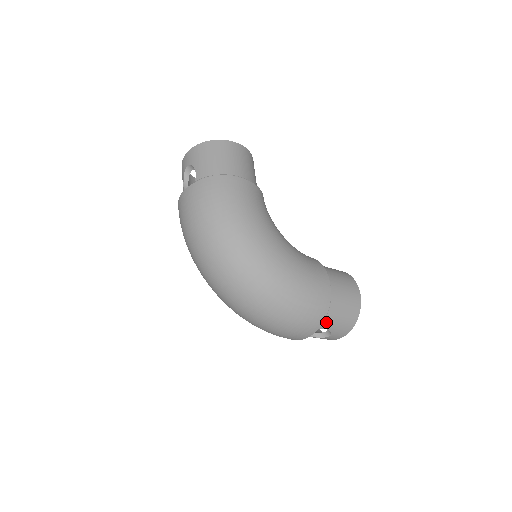
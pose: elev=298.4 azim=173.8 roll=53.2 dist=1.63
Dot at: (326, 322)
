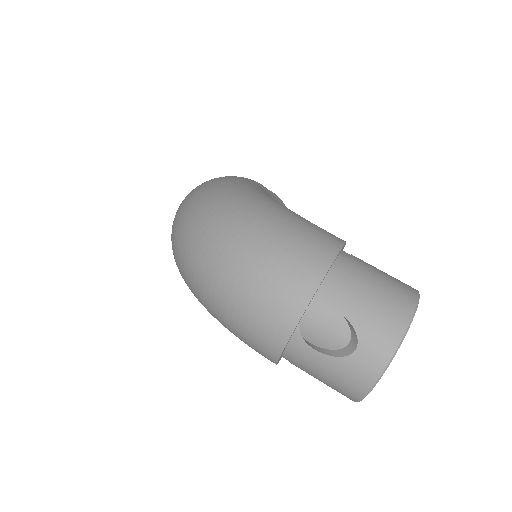
Dot at: (337, 294)
